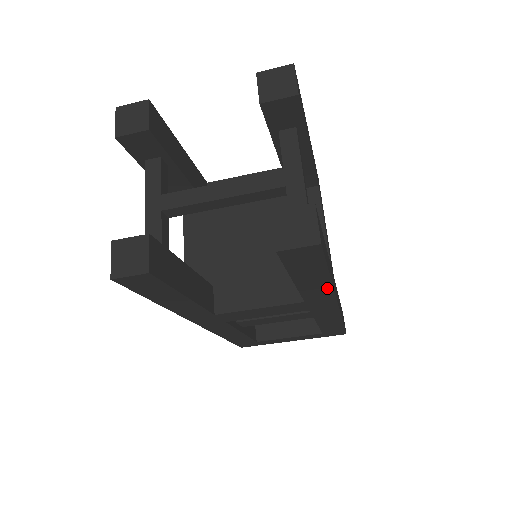
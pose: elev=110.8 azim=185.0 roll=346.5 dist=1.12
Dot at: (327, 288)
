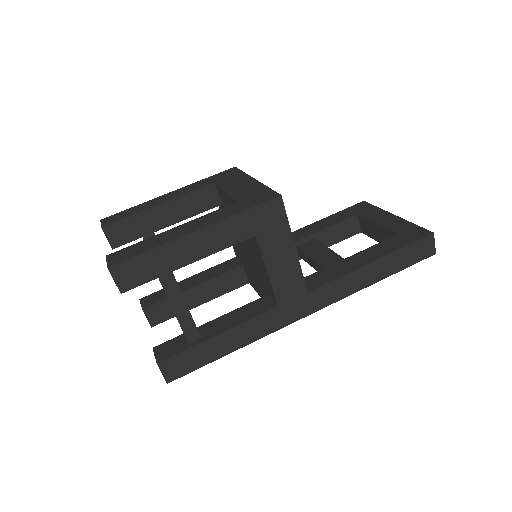
Dot at: (255, 338)
